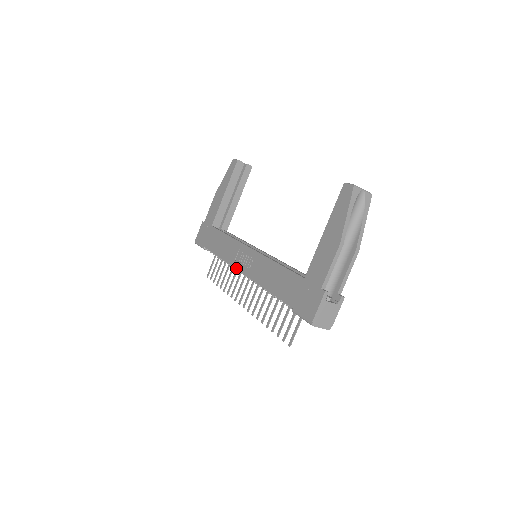
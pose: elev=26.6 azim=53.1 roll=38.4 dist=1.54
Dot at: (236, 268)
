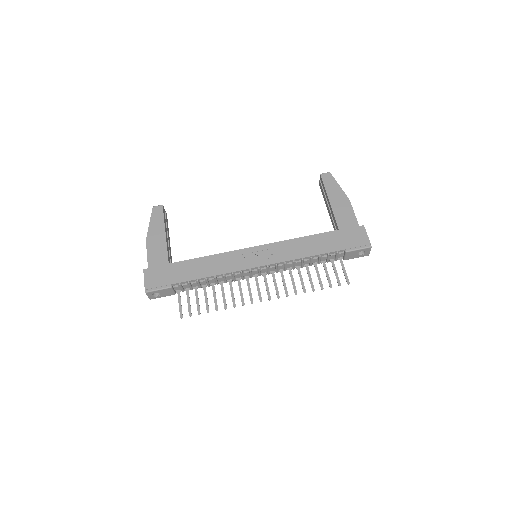
Dot at: (251, 267)
